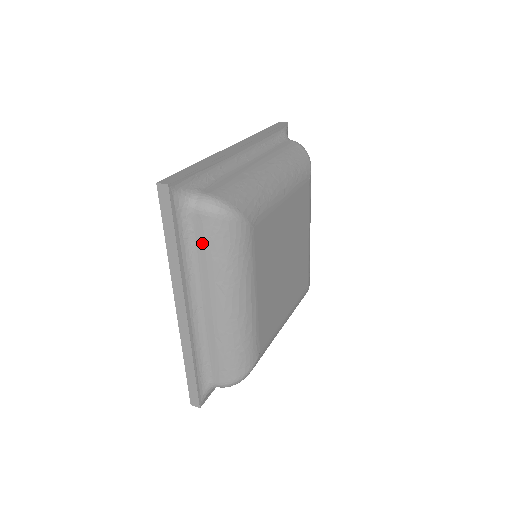
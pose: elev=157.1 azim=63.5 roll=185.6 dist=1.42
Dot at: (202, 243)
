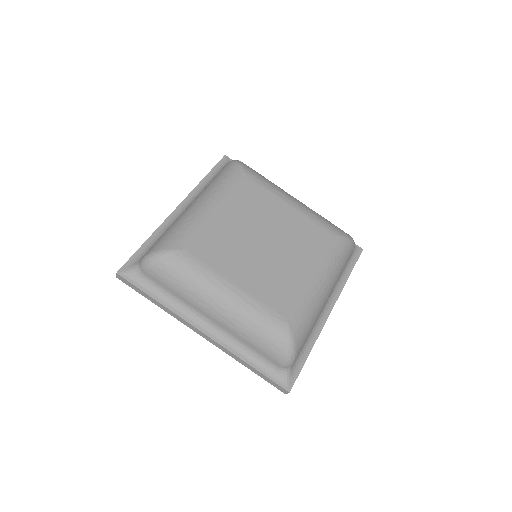
Dot at: (165, 285)
